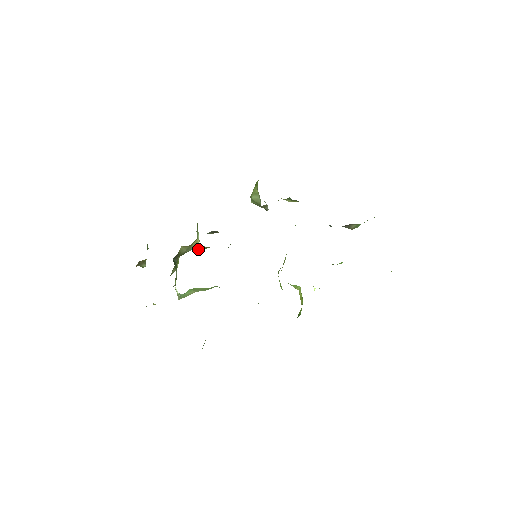
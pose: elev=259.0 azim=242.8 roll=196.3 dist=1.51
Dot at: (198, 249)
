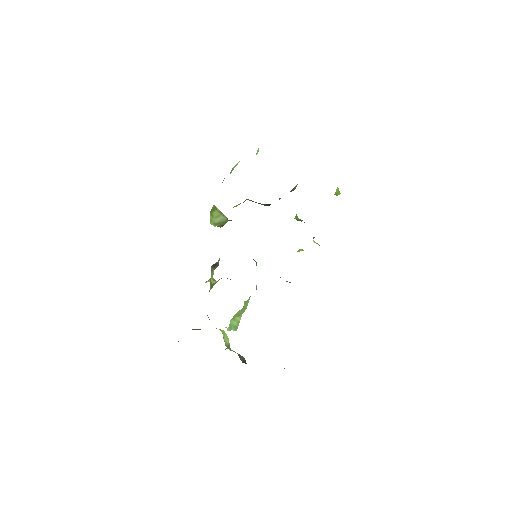
Dot at: (211, 288)
